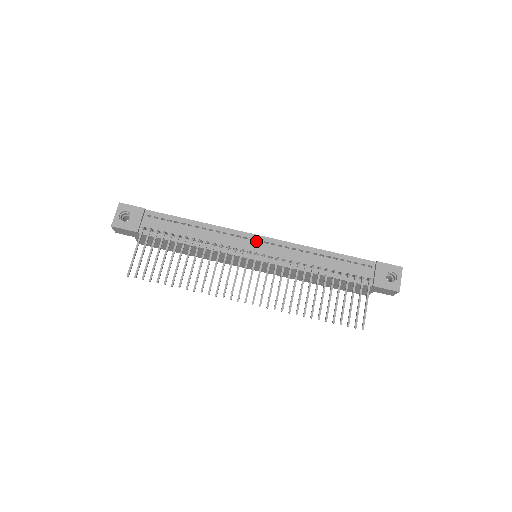
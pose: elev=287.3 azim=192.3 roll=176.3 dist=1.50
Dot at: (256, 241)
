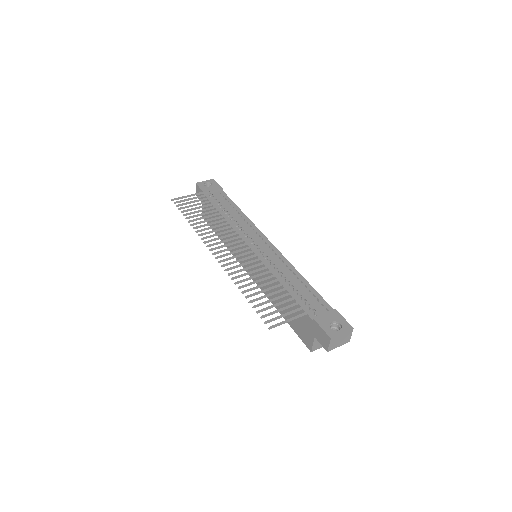
Dot at: (264, 241)
